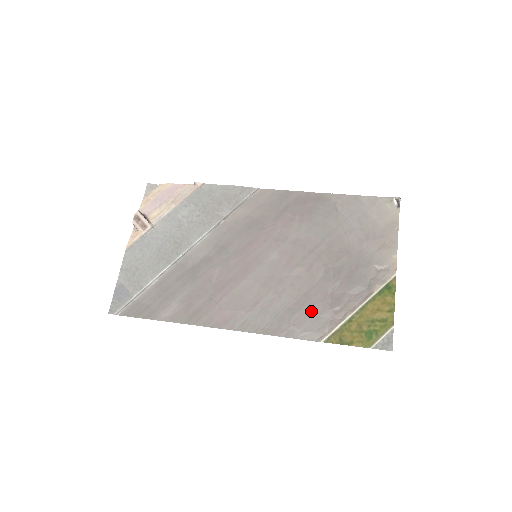
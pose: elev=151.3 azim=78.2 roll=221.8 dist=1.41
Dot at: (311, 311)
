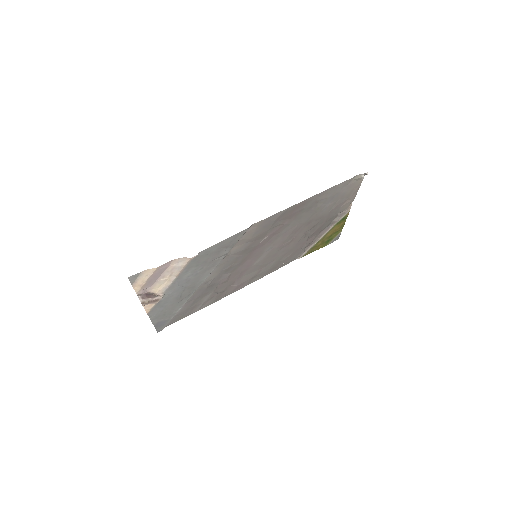
Dot at: (295, 253)
